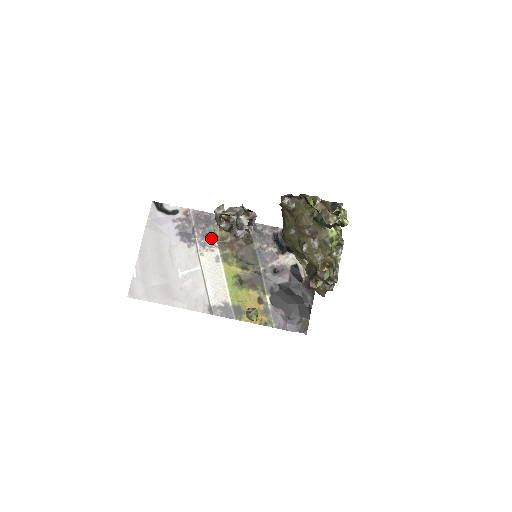
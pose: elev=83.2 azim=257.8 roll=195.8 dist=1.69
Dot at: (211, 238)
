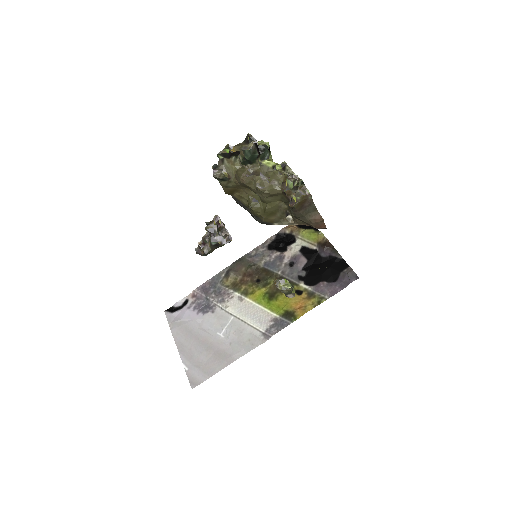
Dot at: (224, 291)
